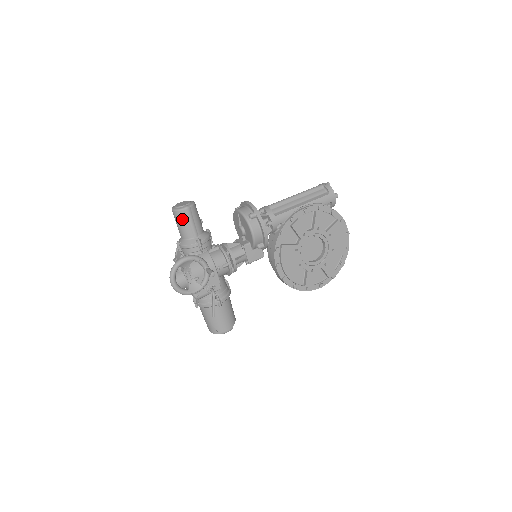
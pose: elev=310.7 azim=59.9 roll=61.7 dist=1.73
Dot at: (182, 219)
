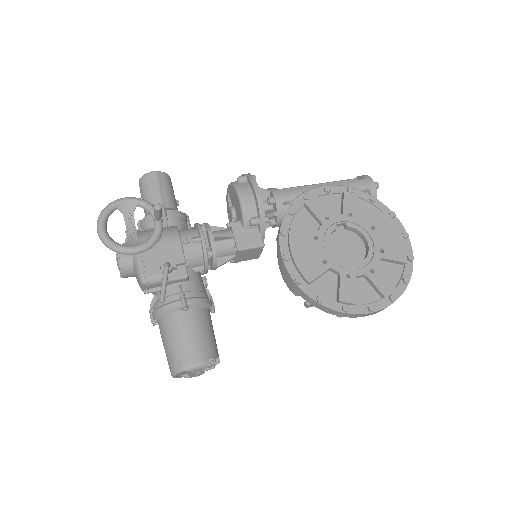
Dot at: (146, 186)
